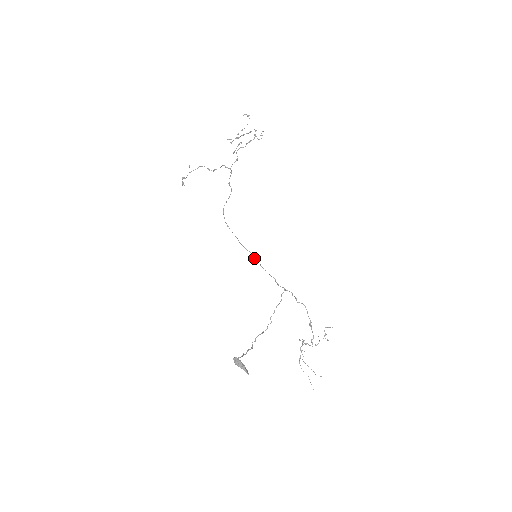
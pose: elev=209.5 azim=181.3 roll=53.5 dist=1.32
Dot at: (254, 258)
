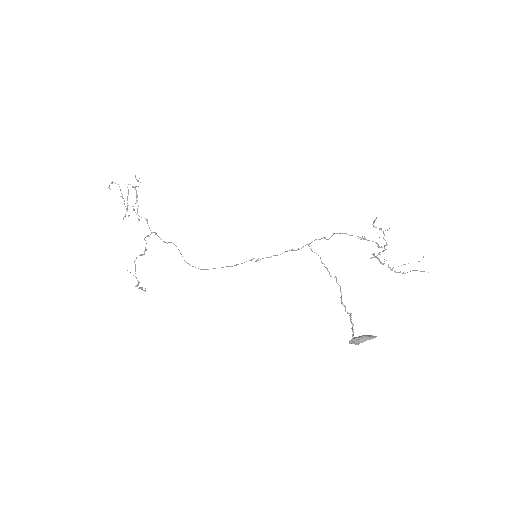
Dot at: occluded
